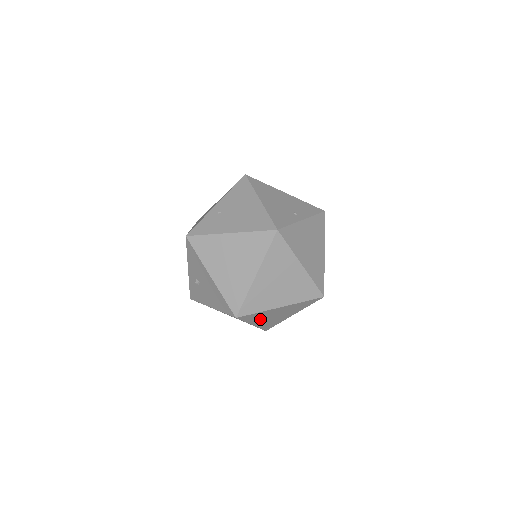
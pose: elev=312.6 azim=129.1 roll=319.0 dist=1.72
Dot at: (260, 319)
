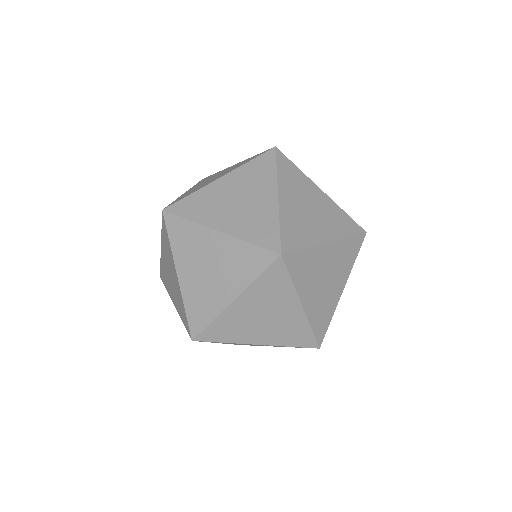
Dot at: (189, 260)
